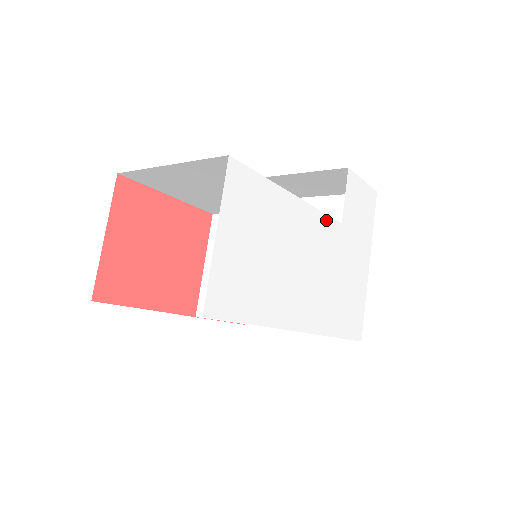
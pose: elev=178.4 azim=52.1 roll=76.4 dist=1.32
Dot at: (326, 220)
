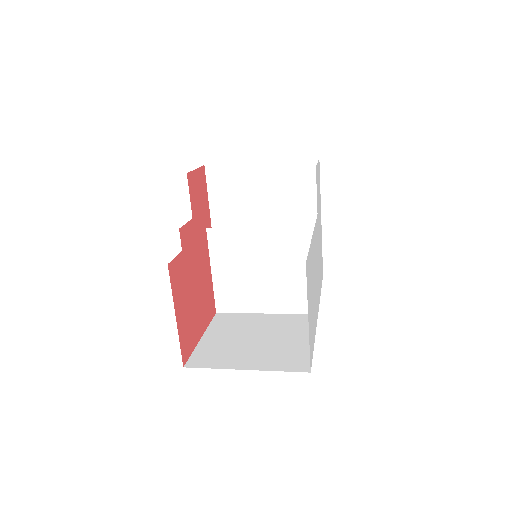
Dot at: (316, 225)
